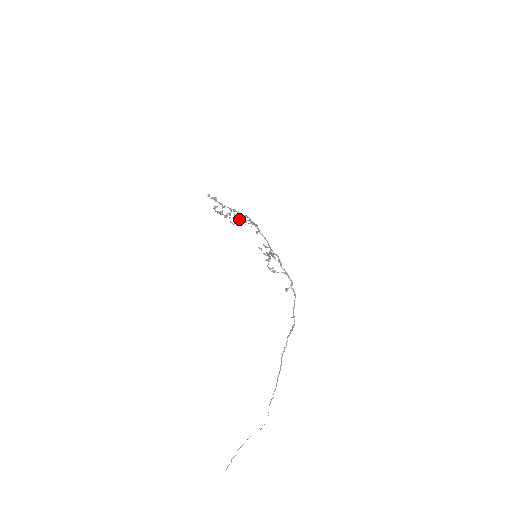
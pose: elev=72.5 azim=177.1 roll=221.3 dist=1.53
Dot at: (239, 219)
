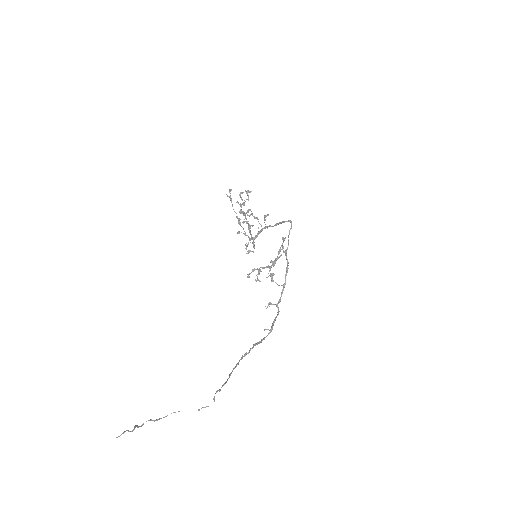
Dot at: (249, 224)
